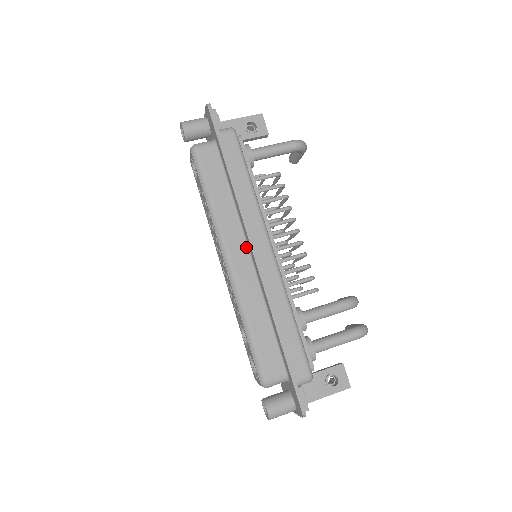
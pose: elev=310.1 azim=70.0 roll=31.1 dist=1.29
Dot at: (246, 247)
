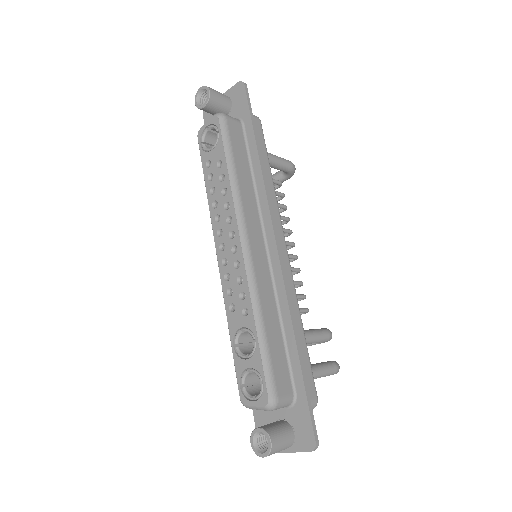
Dot at: (263, 238)
